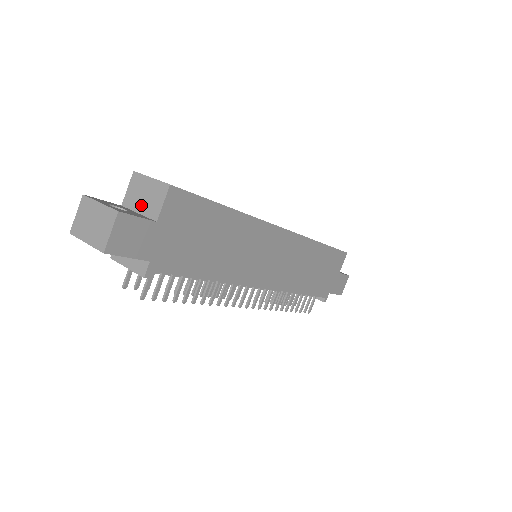
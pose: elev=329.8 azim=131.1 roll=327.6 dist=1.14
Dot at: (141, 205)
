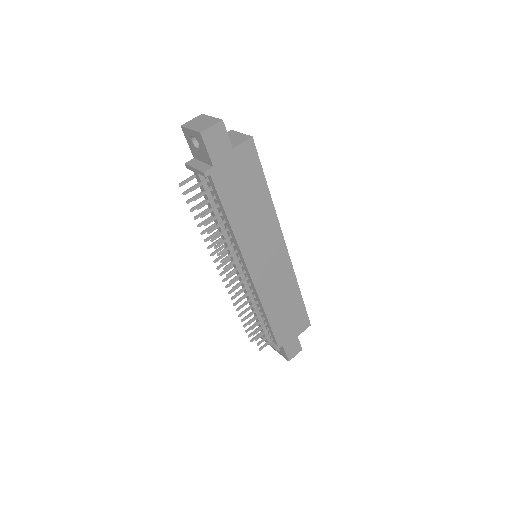
Dot at: occluded
